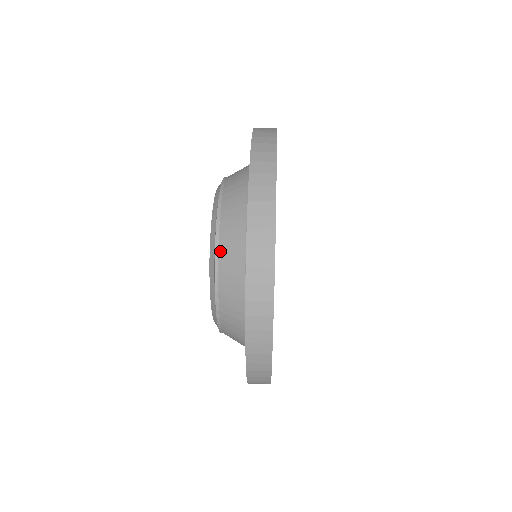
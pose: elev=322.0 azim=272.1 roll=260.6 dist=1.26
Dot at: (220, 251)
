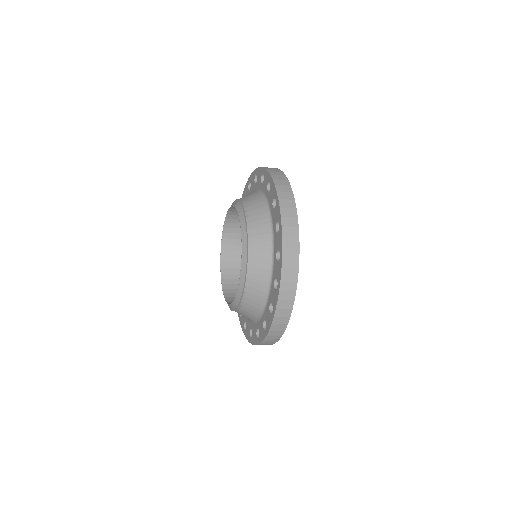
Dot at: occluded
